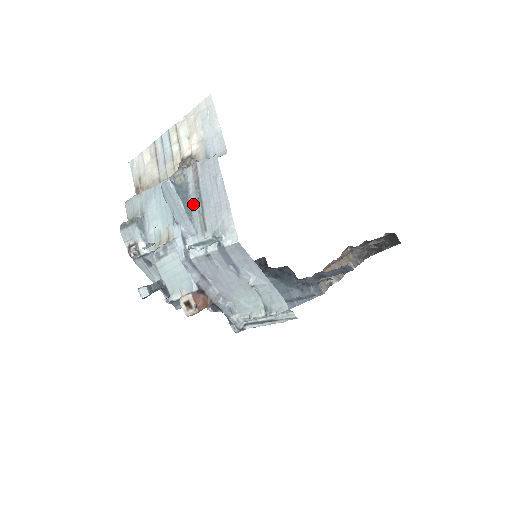
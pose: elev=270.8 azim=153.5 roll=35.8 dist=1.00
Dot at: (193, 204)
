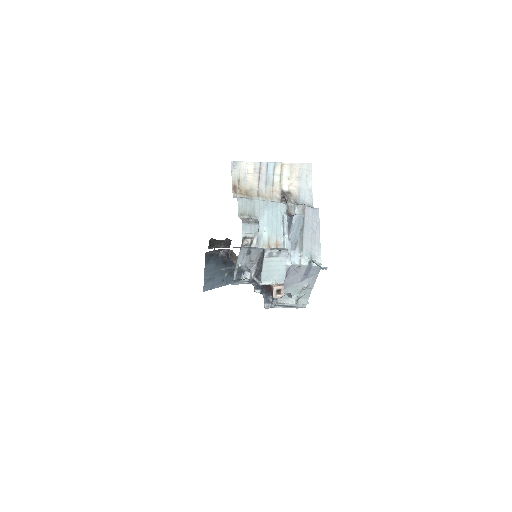
Dot at: occluded
